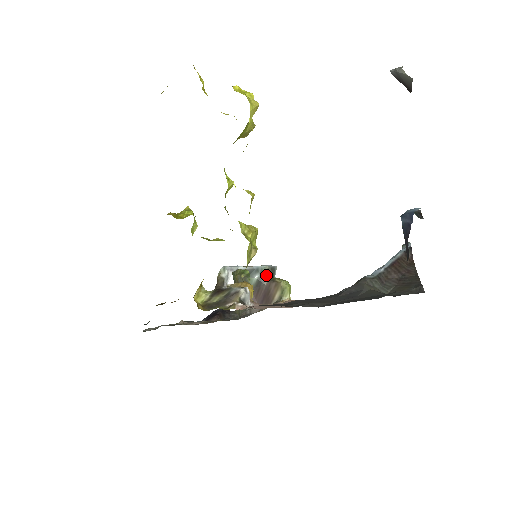
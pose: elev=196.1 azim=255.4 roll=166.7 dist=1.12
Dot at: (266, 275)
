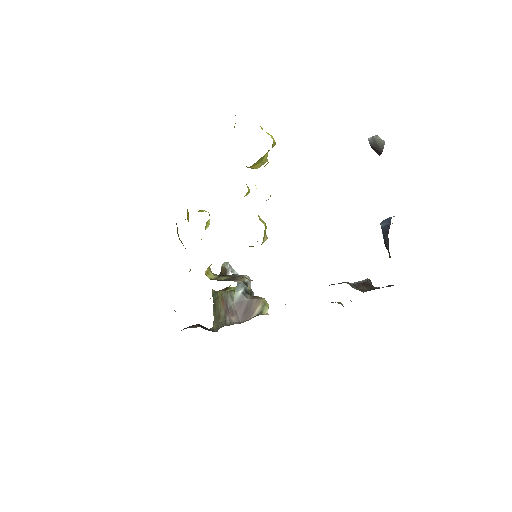
Dot at: (248, 293)
